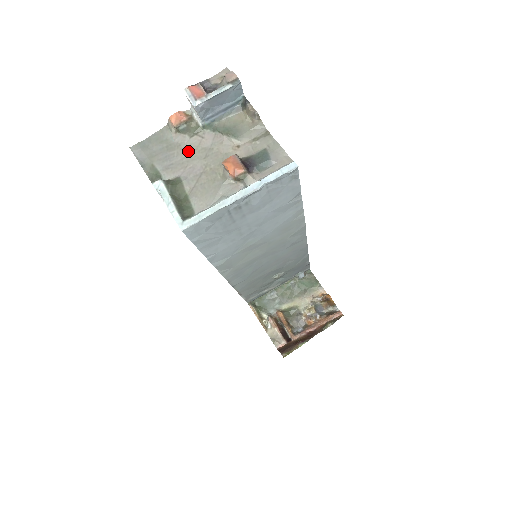
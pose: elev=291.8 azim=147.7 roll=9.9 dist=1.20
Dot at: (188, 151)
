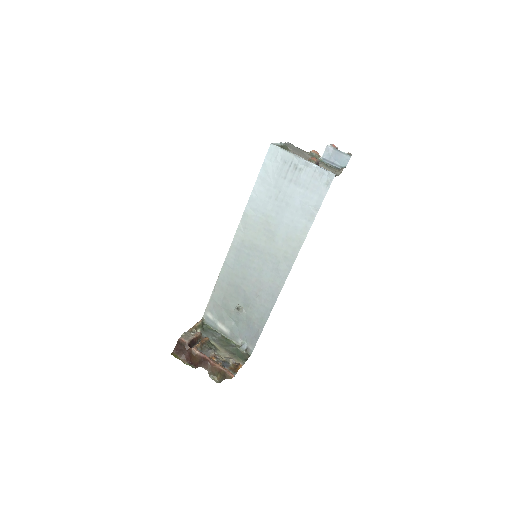
Dot at: (305, 156)
